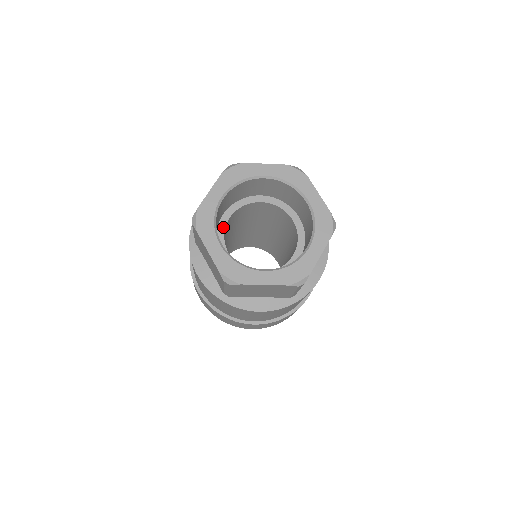
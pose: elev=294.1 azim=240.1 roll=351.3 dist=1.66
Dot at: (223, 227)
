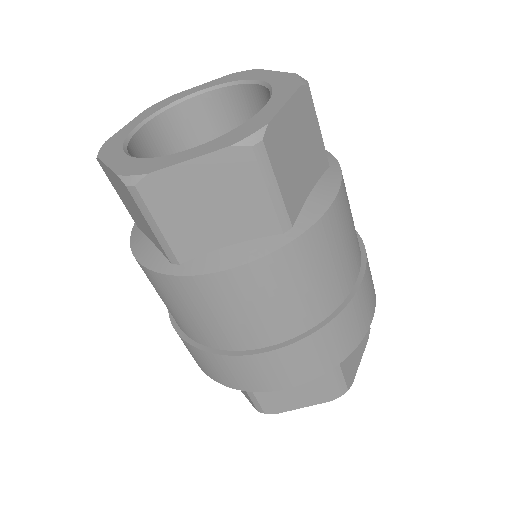
Dot at: occluded
